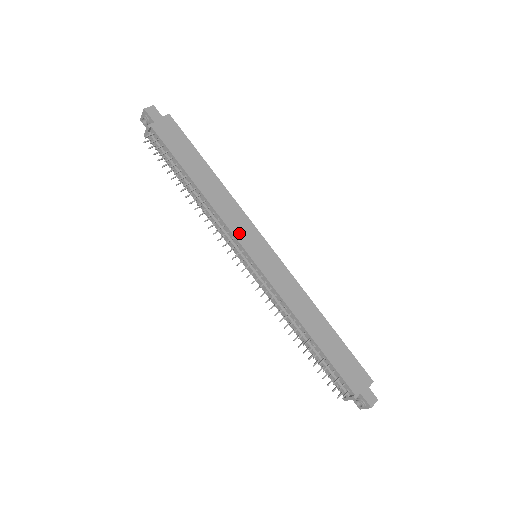
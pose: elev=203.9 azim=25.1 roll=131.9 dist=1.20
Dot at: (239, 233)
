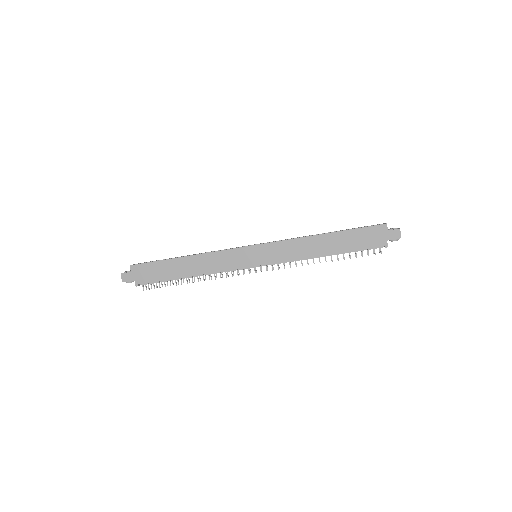
Dot at: (235, 264)
